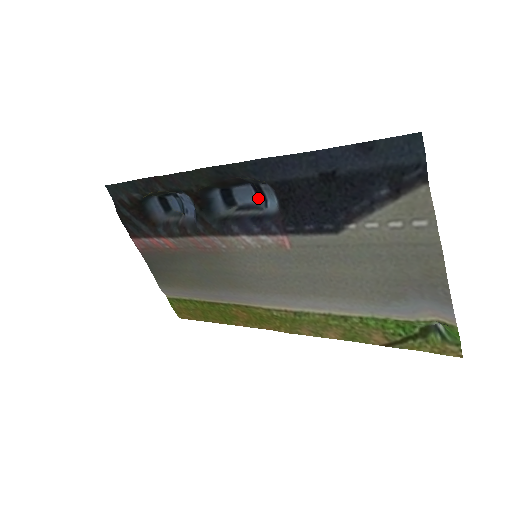
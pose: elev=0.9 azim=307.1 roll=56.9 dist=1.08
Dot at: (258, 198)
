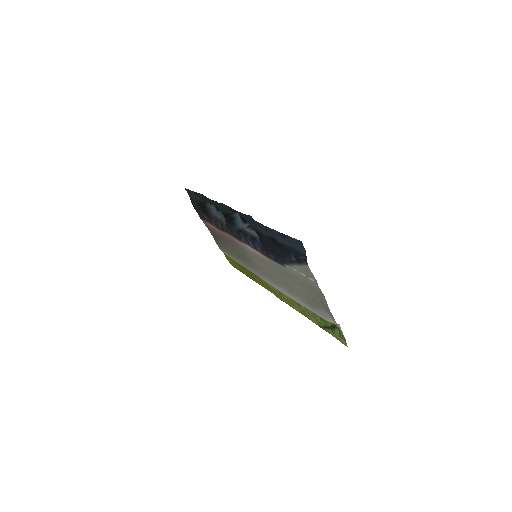
Dot at: occluded
